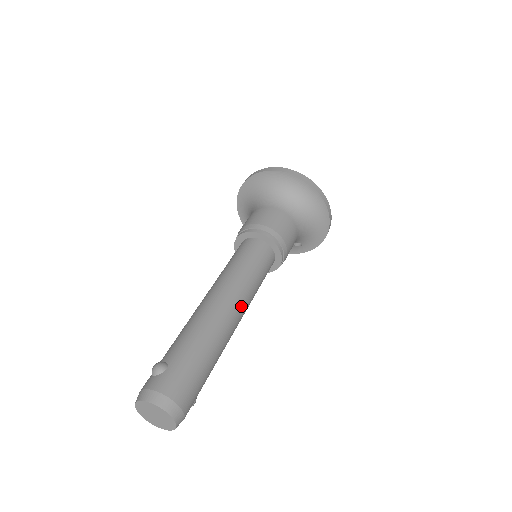
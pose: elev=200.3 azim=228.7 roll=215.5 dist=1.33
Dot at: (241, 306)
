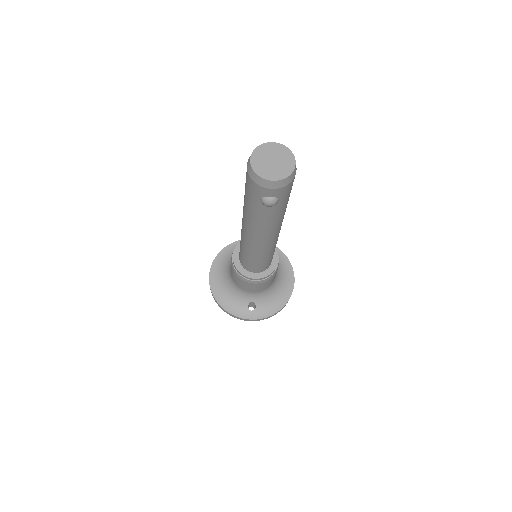
Dot at: occluded
